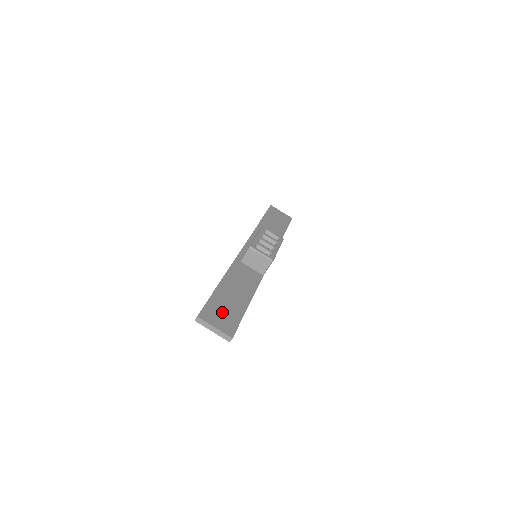
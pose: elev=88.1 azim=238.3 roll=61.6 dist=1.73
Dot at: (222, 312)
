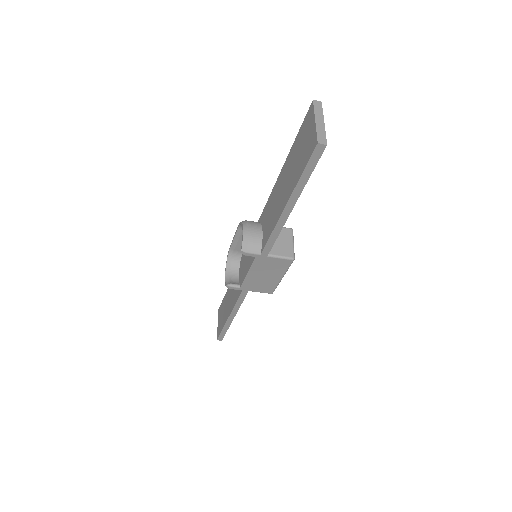
Dot at: occluded
